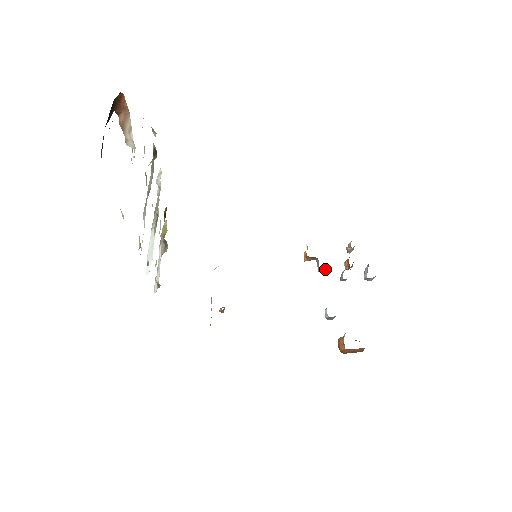
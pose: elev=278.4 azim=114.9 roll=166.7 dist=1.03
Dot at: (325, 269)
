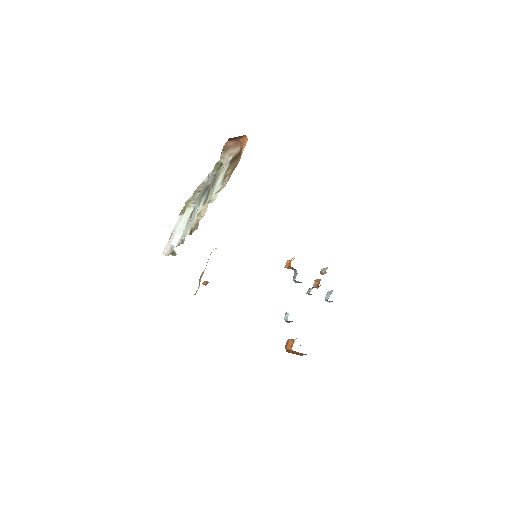
Dot at: occluded
